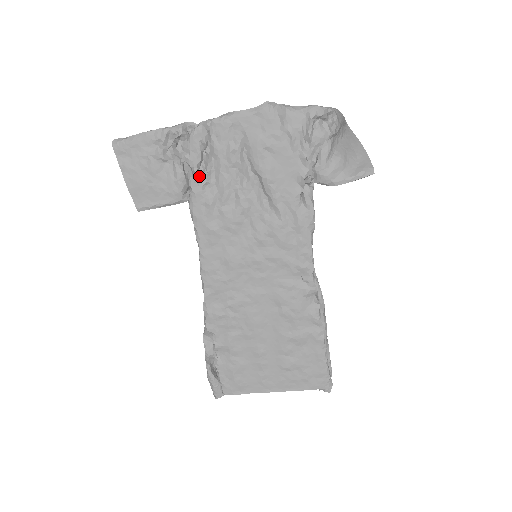
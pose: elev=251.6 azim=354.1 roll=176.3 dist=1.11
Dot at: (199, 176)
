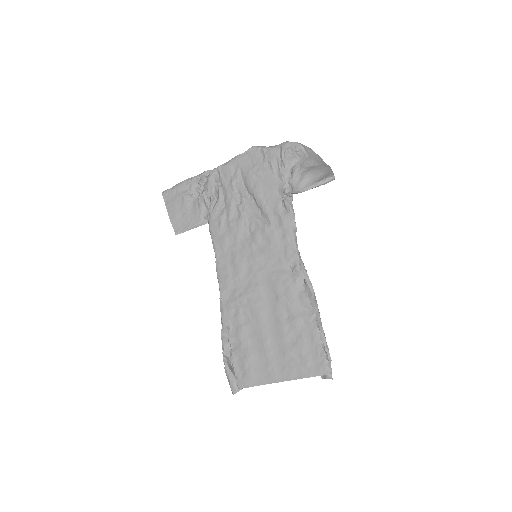
Dot at: (214, 204)
